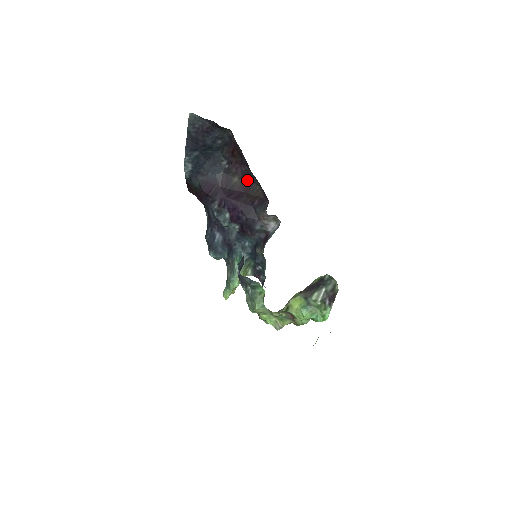
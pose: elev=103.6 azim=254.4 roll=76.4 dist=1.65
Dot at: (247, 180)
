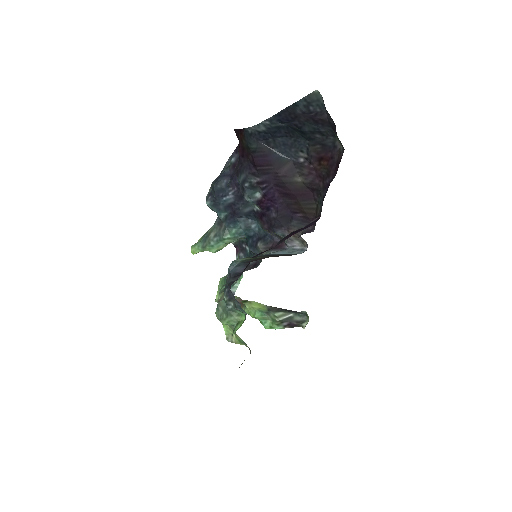
Dot at: (310, 190)
